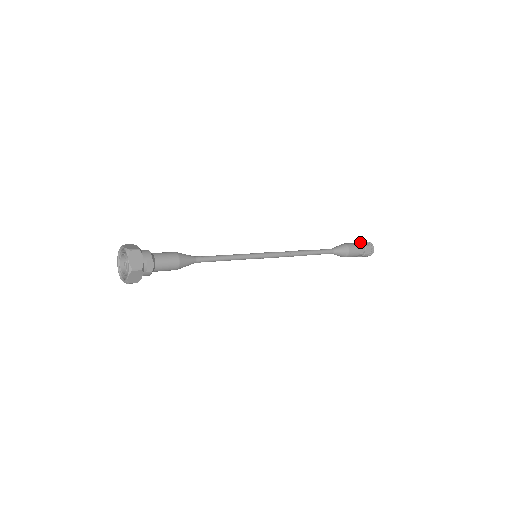
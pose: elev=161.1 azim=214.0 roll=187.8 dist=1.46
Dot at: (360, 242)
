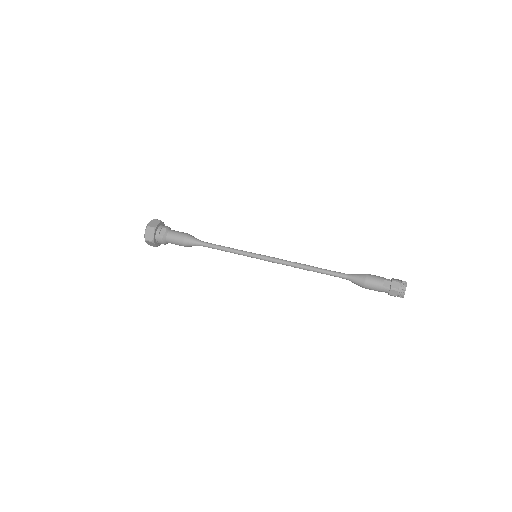
Dot at: (391, 279)
